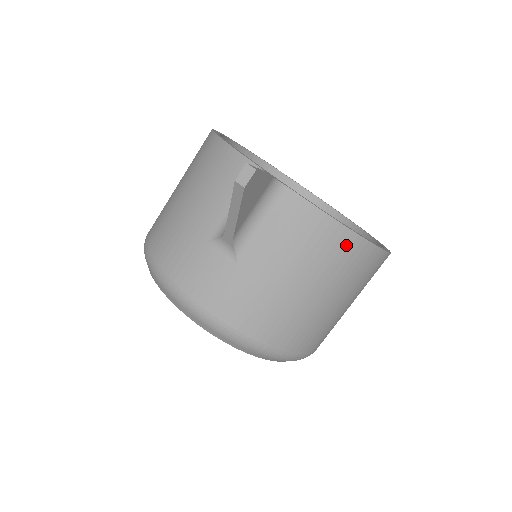
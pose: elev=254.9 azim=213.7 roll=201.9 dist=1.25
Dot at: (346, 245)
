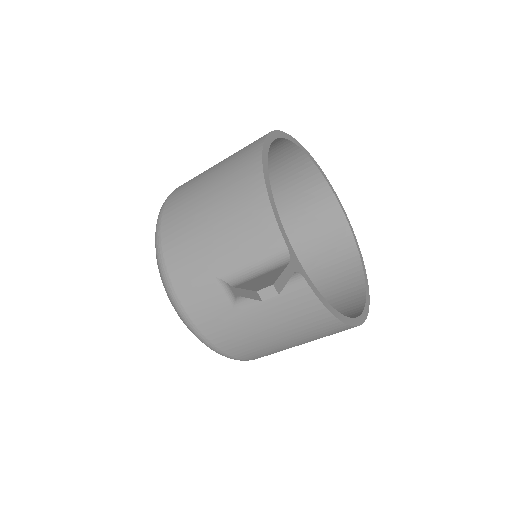
Dot at: (330, 326)
